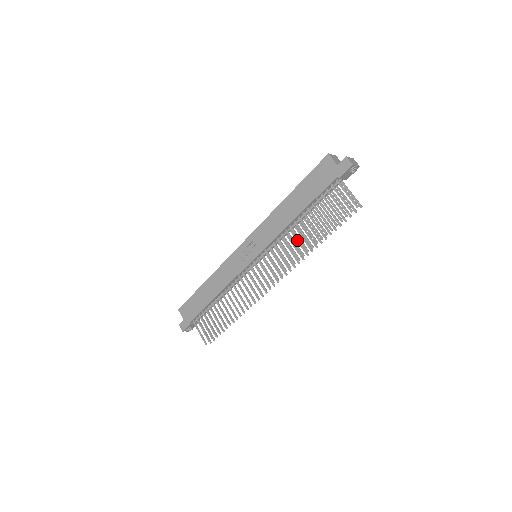
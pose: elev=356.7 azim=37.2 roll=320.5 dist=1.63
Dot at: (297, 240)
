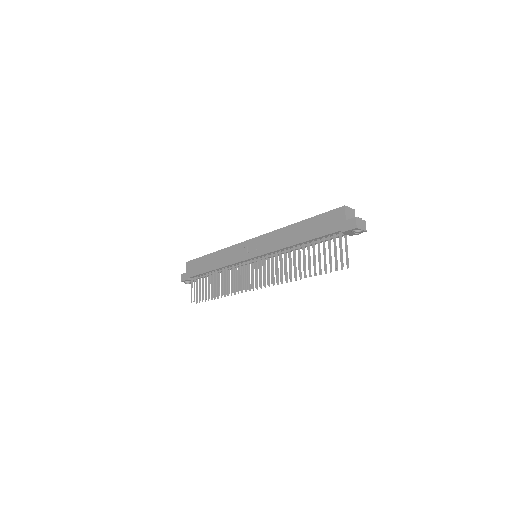
Dot at: occluded
